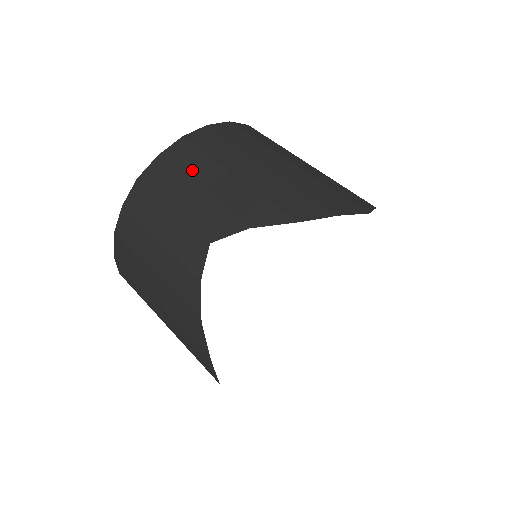
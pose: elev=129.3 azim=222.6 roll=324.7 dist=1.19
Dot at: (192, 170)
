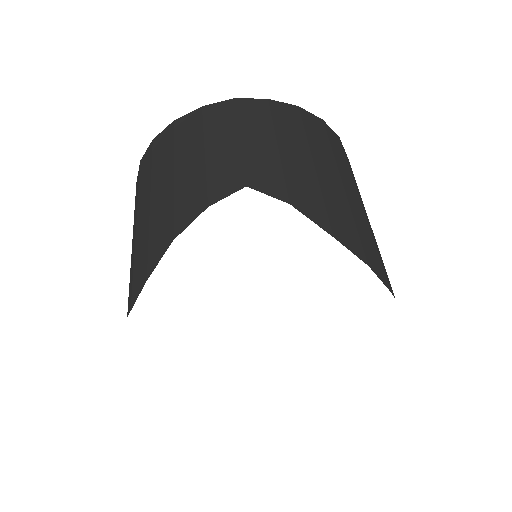
Dot at: (284, 130)
